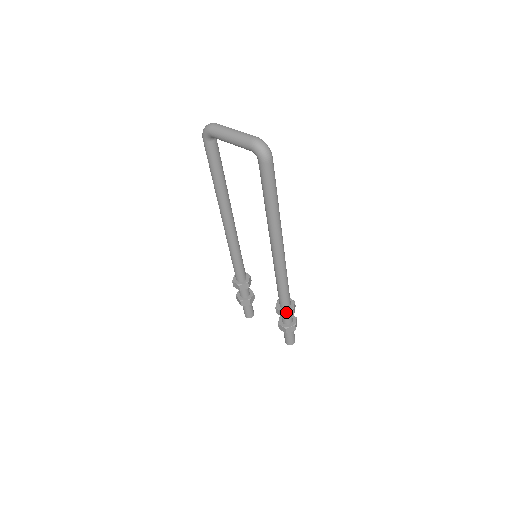
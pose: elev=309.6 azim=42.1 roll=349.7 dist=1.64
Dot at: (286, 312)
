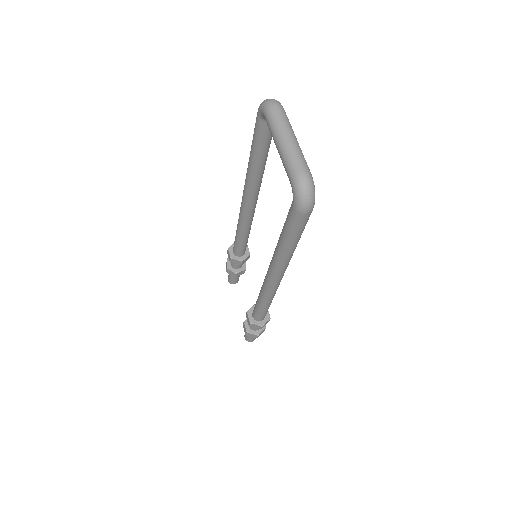
Dot at: (253, 324)
